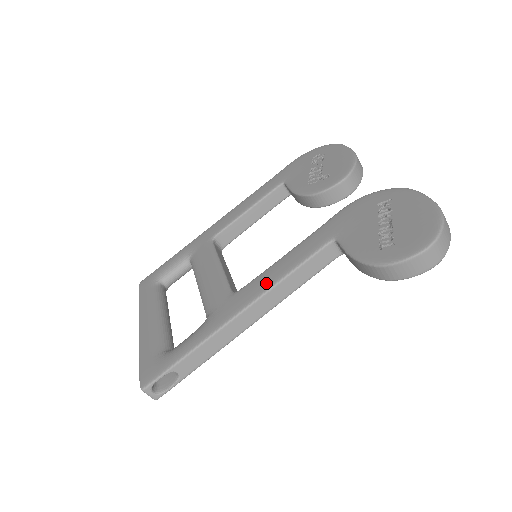
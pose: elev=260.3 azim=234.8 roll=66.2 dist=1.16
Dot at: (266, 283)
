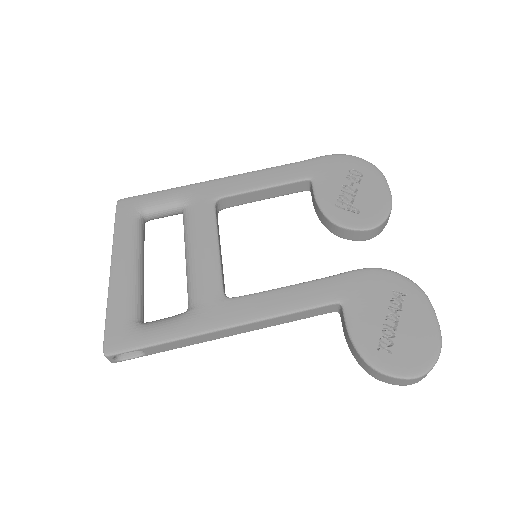
Dot at: (262, 310)
